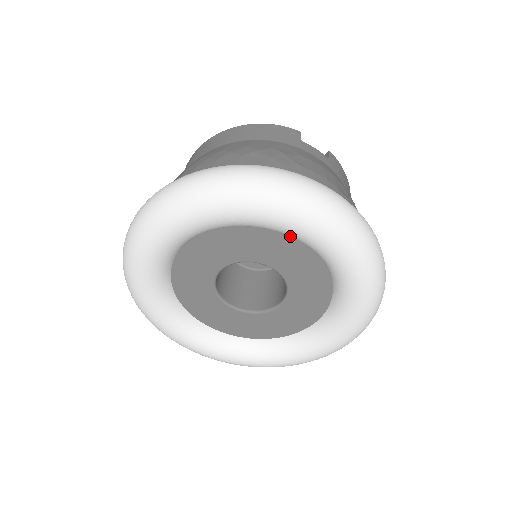
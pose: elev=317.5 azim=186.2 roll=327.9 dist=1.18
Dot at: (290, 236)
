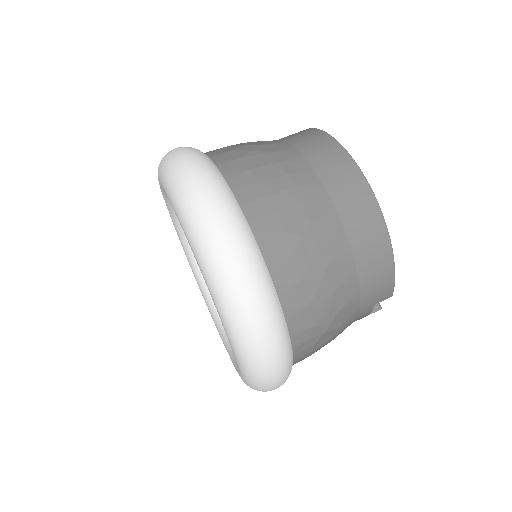
Dot at: occluded
